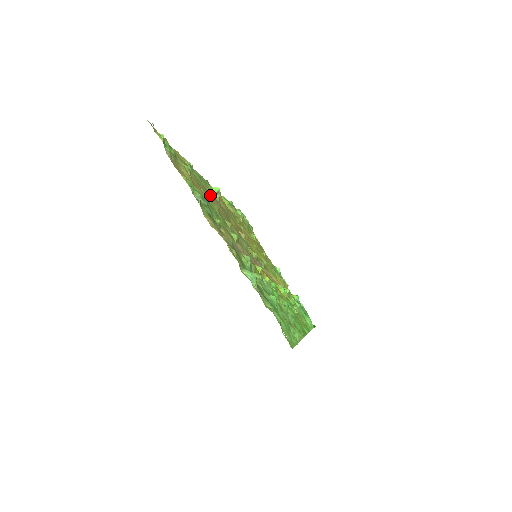
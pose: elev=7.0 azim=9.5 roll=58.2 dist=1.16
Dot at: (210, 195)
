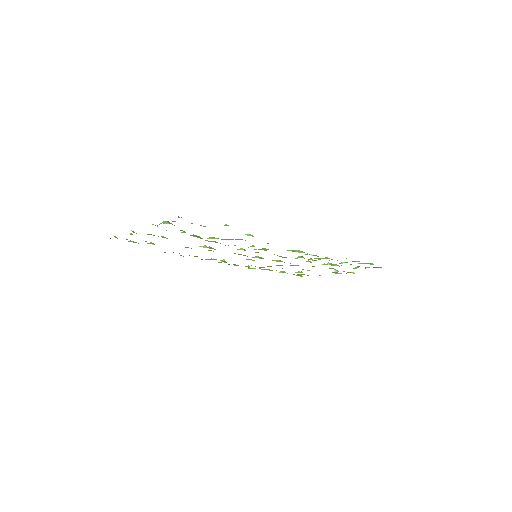
Dot at: occluded
